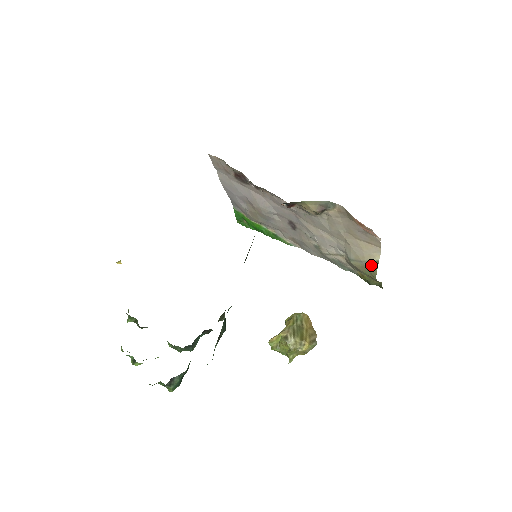
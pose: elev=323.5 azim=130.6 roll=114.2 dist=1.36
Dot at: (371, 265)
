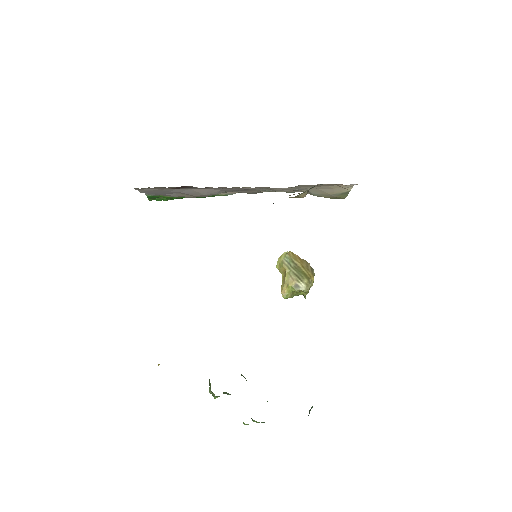
Dot at: (341, 195)
